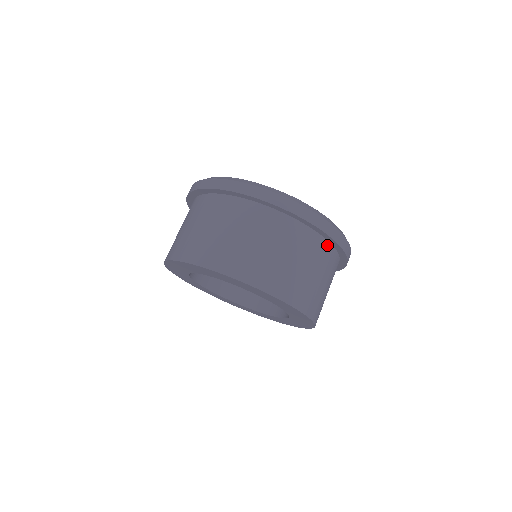
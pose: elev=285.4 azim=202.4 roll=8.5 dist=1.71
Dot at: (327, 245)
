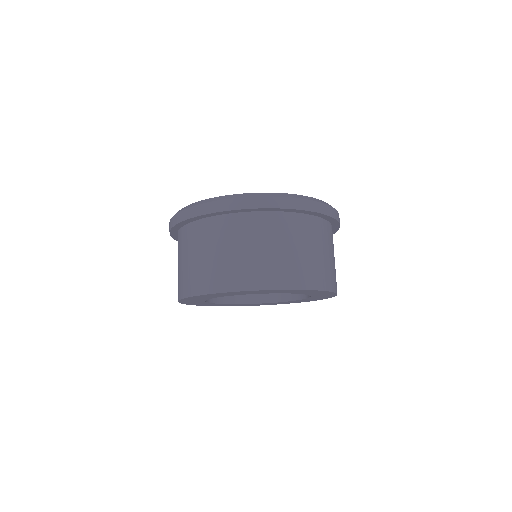
Dot at: (266, 215)
